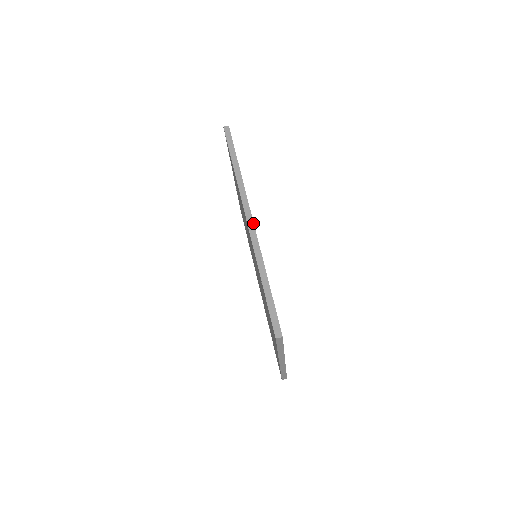
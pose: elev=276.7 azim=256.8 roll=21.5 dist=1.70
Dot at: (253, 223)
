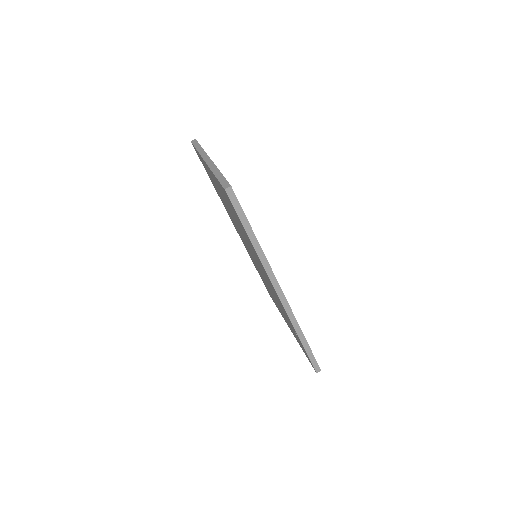
Dot at: (285, 298)
